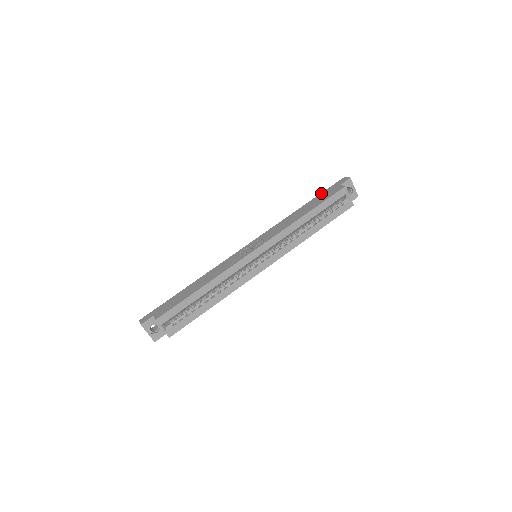
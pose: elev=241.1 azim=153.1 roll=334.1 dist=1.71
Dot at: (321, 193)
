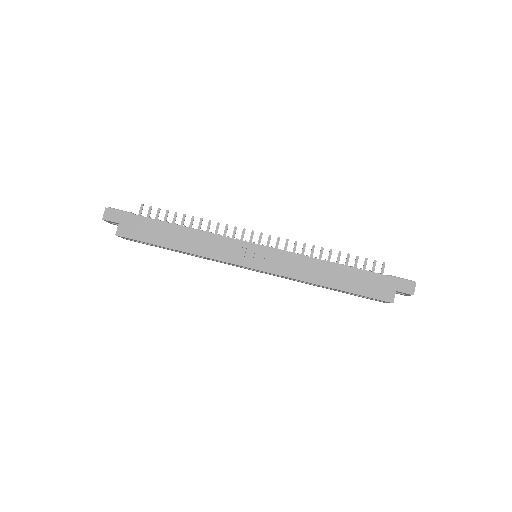
Dot at: (375, 274)
